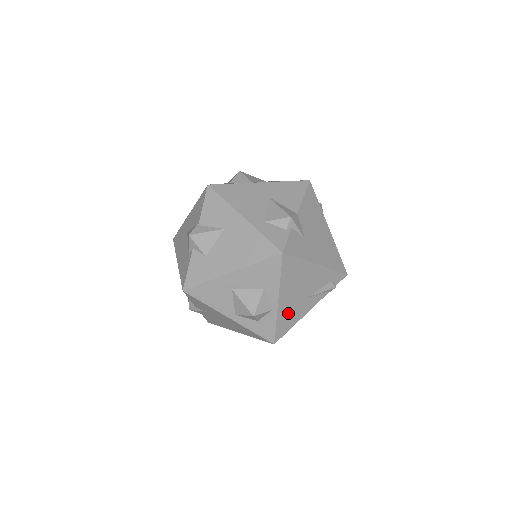
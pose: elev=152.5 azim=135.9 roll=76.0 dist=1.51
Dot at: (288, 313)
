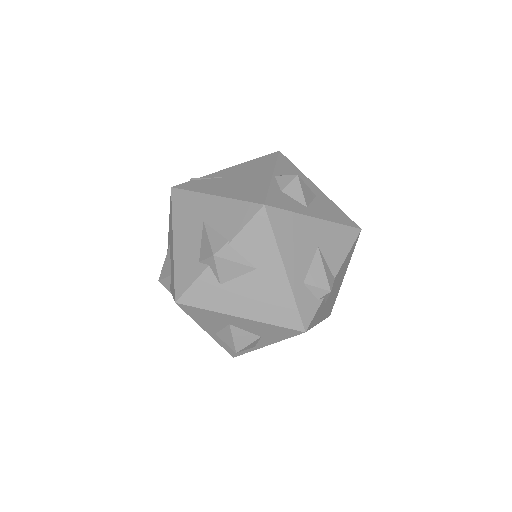
Dot at: occluded
